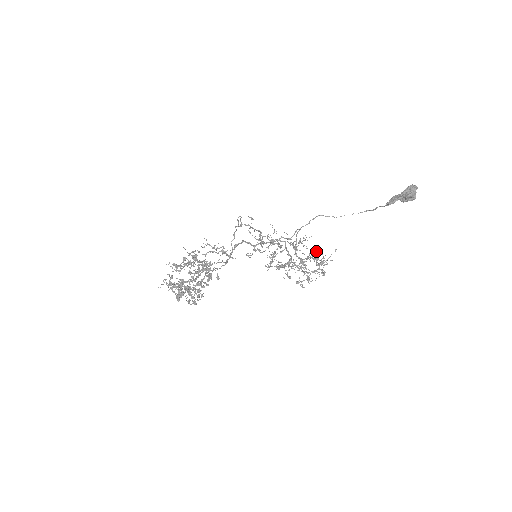
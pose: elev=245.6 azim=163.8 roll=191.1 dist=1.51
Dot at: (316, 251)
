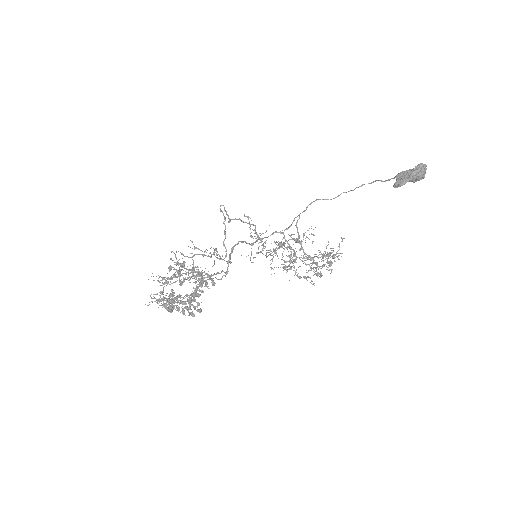
Dot at: (326, 247)
